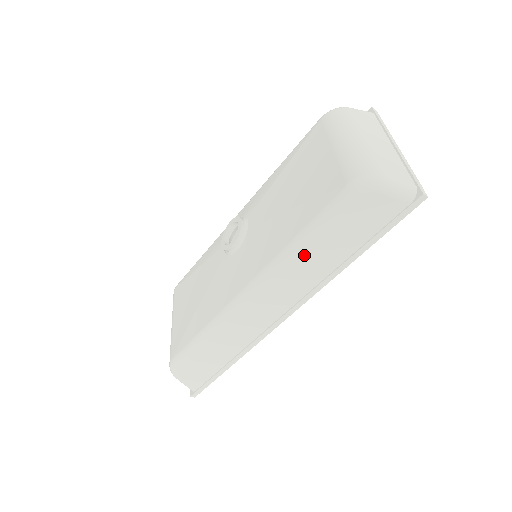
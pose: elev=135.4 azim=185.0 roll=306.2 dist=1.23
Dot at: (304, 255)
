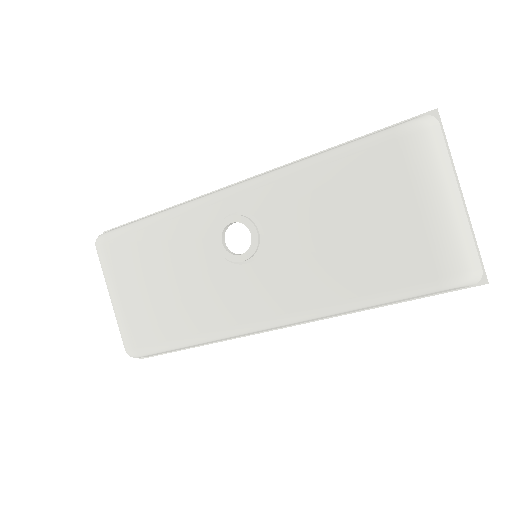
Dot at: occluded
